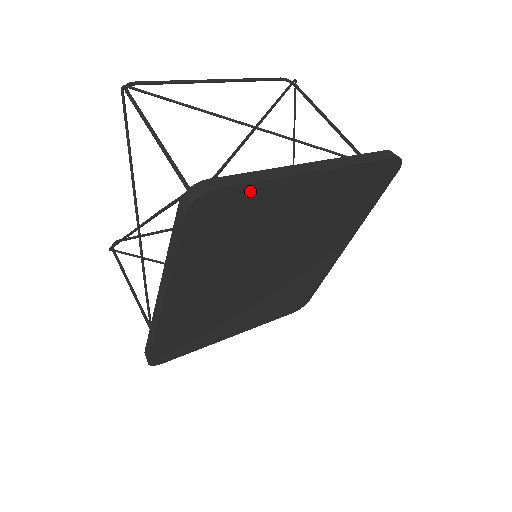
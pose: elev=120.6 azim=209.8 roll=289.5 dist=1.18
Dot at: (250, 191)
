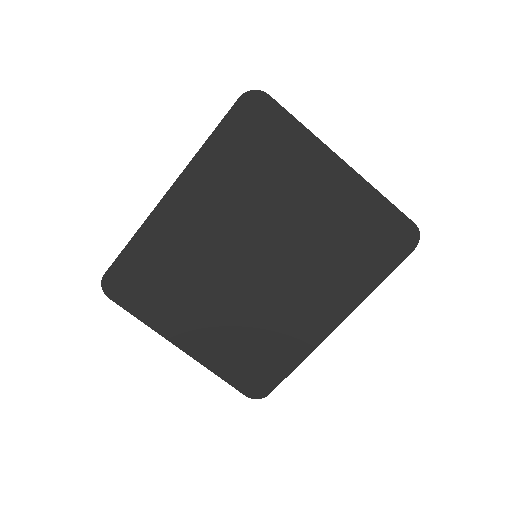
Dot at: (289, 125)
